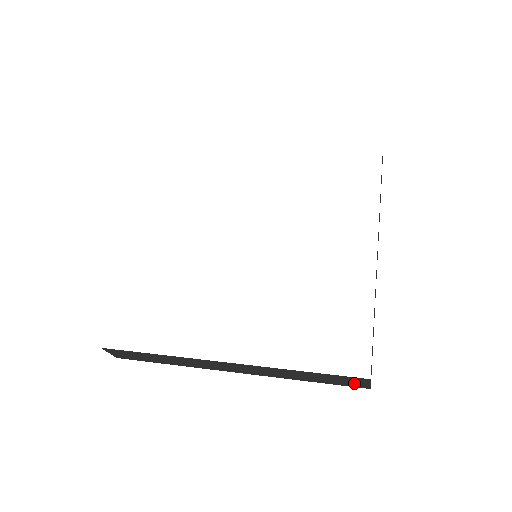
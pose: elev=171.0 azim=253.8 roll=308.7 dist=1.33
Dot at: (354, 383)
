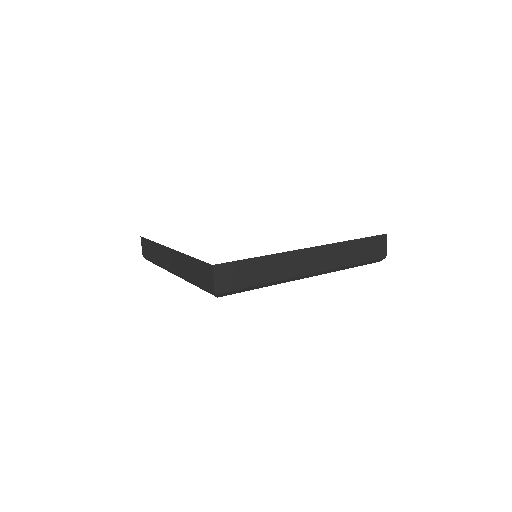
Dot at: (379, 250)
